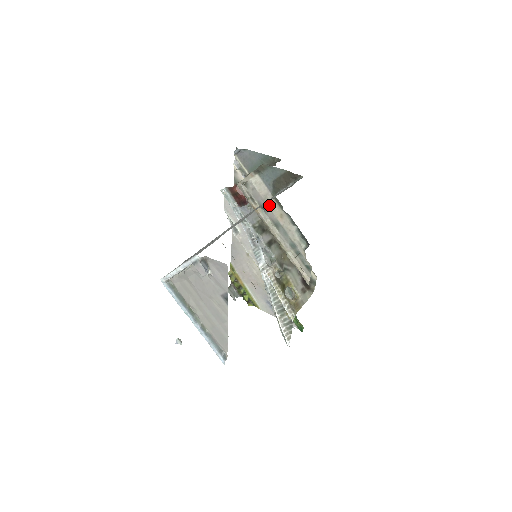
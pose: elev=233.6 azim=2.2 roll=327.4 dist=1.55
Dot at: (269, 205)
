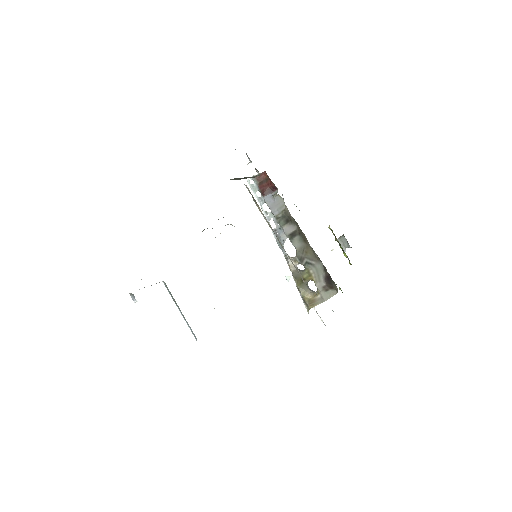
Dot at: occluded
